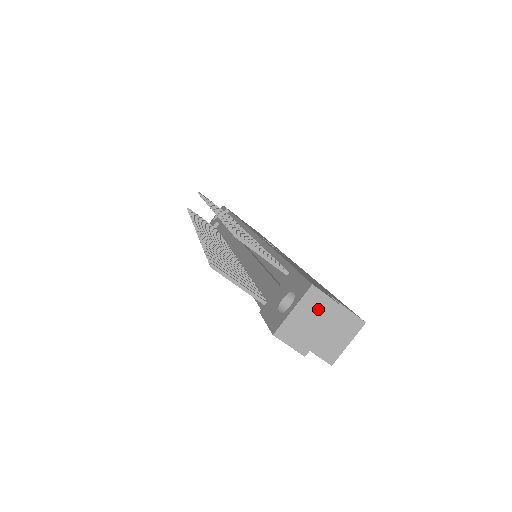
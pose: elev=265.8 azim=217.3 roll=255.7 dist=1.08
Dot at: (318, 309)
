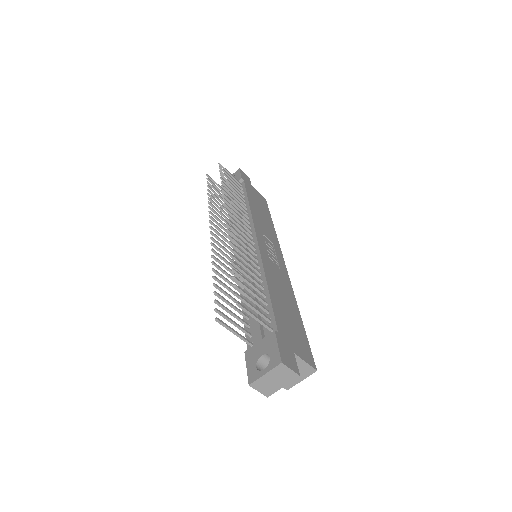
Dot at: (282, 375)
